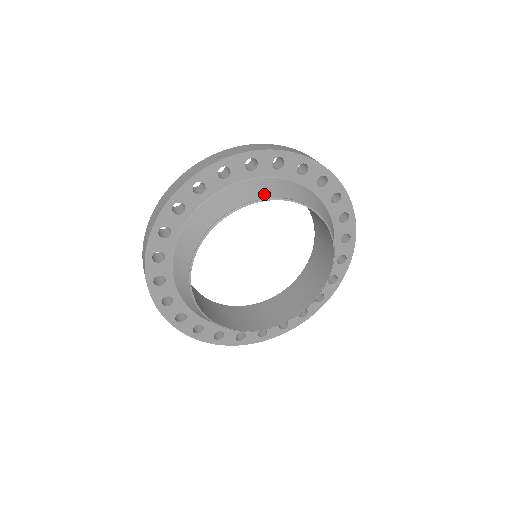
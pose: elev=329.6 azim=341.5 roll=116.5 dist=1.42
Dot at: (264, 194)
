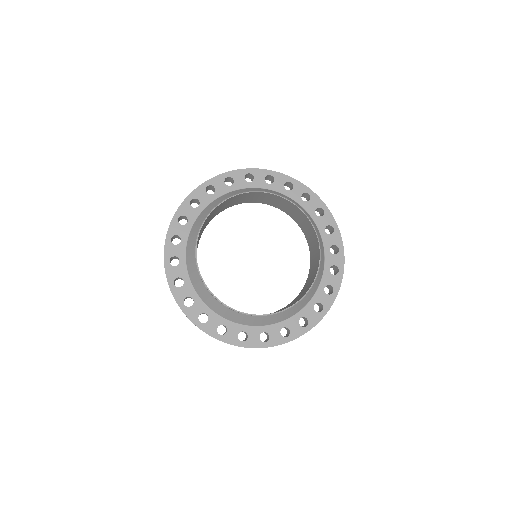
Dot at: (273, 193)
